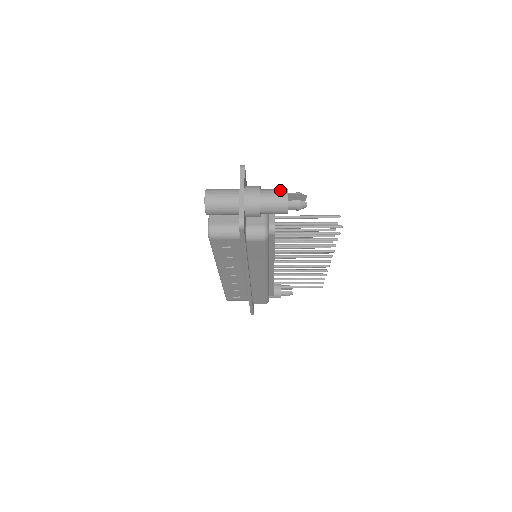
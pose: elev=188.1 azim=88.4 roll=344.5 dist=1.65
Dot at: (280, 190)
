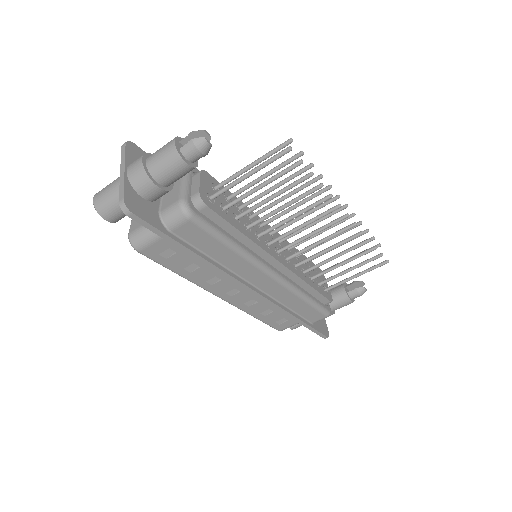
Dot at: occluded
